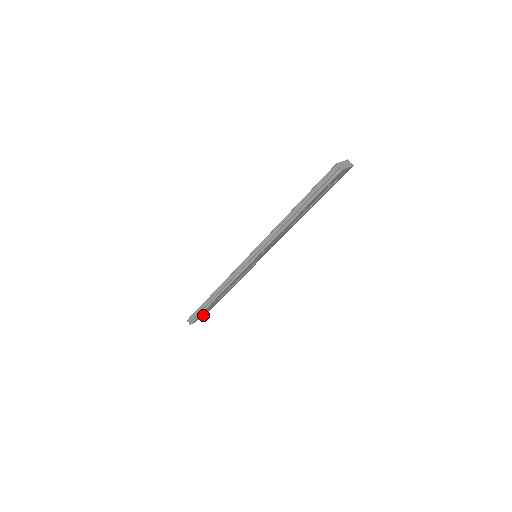
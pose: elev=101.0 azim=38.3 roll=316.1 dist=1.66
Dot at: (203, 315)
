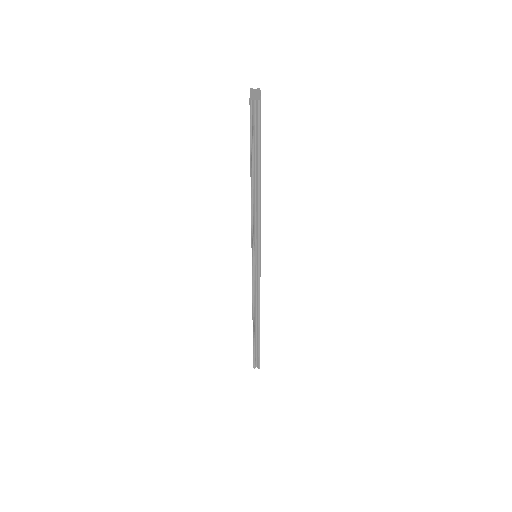
Dot at: occluded
